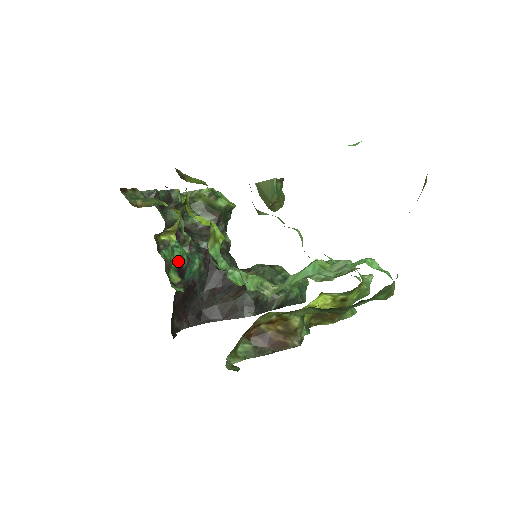
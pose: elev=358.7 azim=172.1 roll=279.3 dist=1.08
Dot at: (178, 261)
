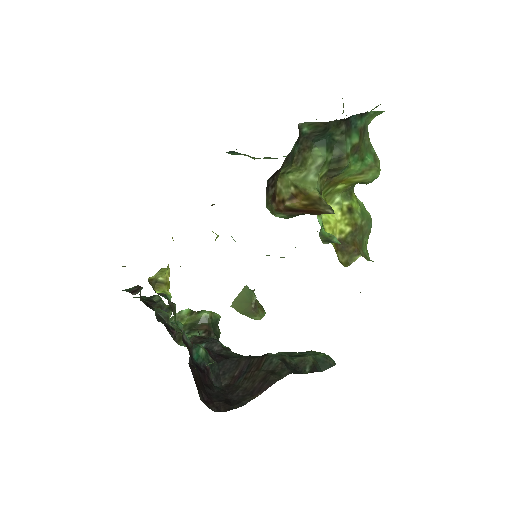
Dot at: (180, 328)
